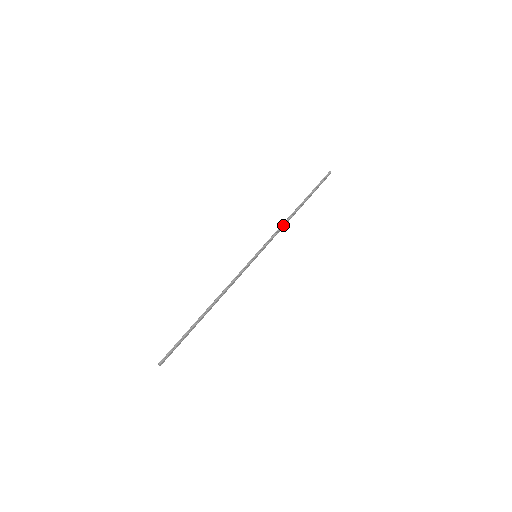
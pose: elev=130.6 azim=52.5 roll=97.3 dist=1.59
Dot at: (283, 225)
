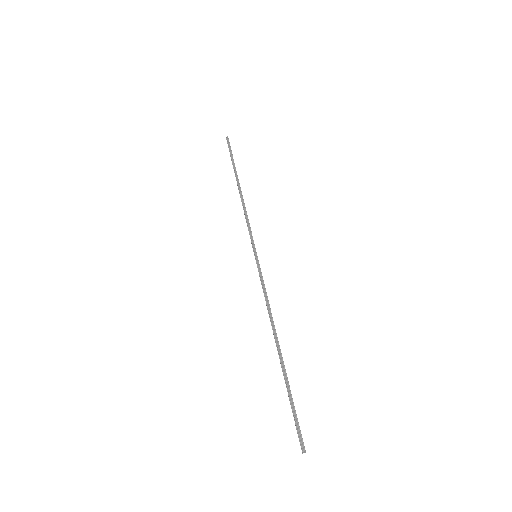
Dot at: (245, 209)
